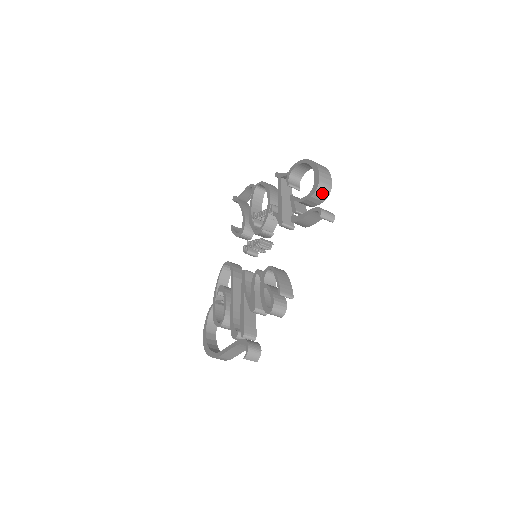
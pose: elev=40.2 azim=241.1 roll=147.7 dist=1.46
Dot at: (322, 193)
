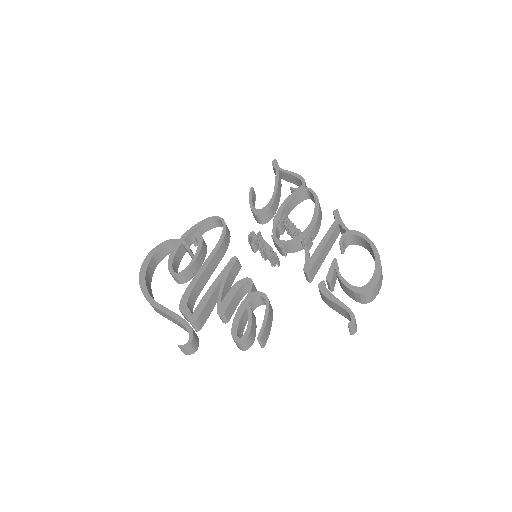
Dot at: (364, 298)
